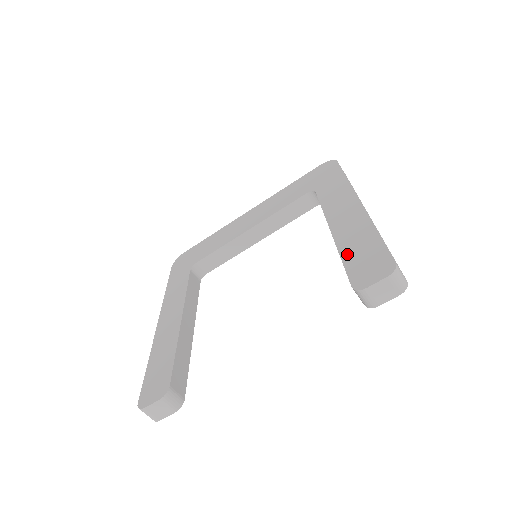
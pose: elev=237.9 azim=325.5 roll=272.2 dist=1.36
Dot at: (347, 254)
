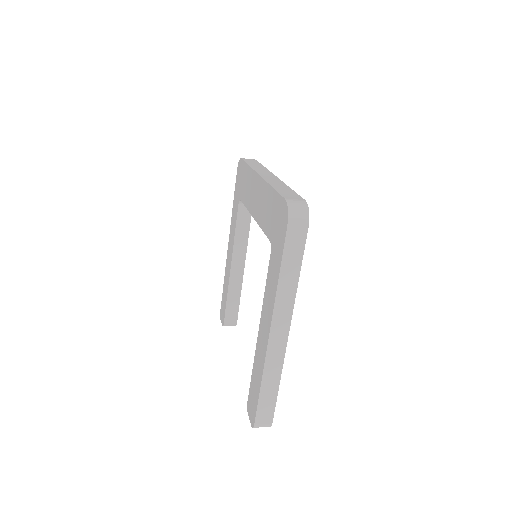
Dot at: (253, 375)
